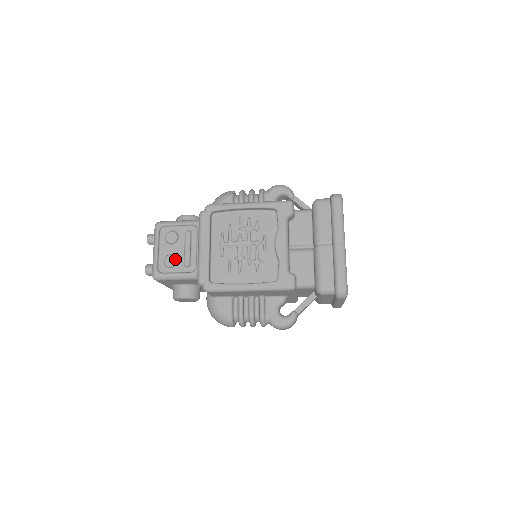
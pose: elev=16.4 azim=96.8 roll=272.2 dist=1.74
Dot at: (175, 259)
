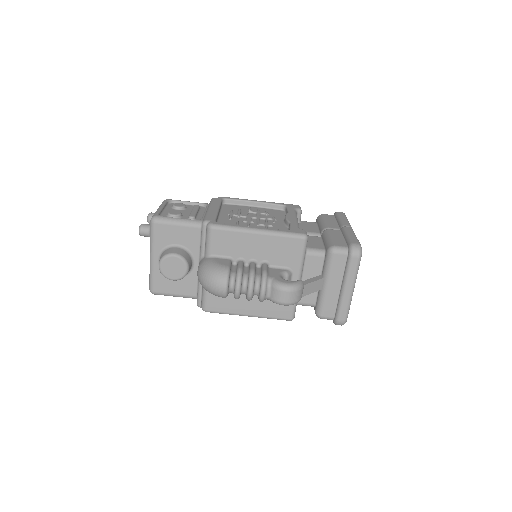
Dot at: (180, 212)
